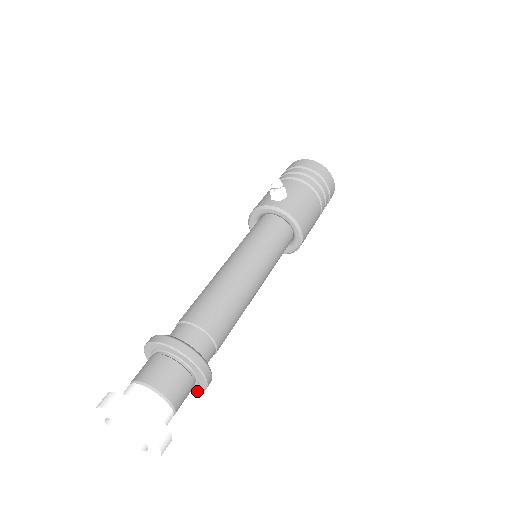
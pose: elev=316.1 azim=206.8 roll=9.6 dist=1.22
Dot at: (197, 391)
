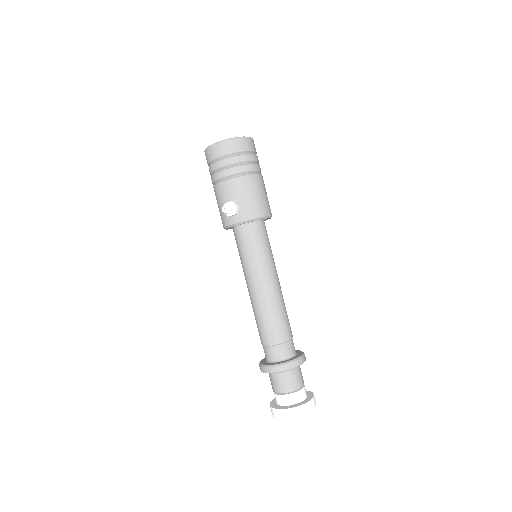
Dot at: occluded
